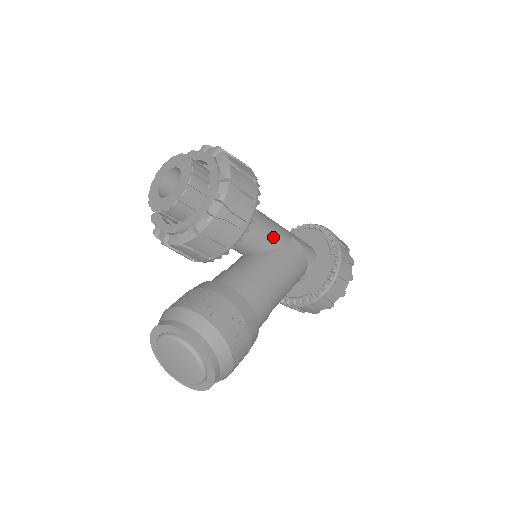
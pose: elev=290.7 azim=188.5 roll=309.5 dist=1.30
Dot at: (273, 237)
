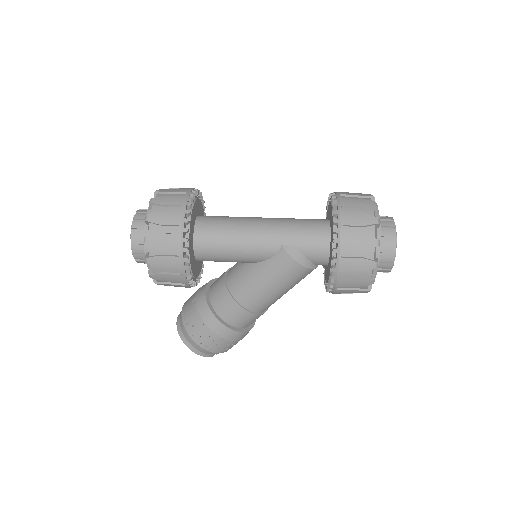
Dot at: (250, 256)
